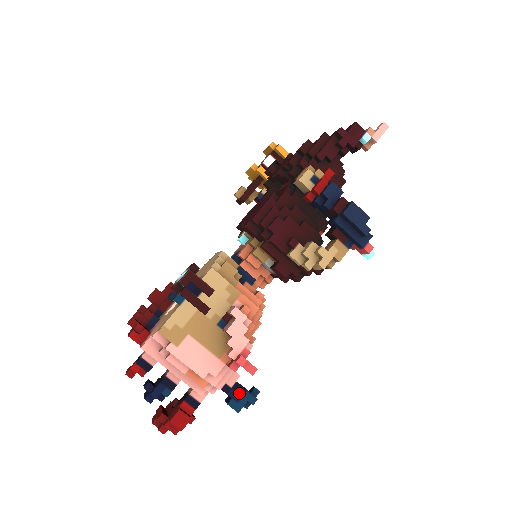
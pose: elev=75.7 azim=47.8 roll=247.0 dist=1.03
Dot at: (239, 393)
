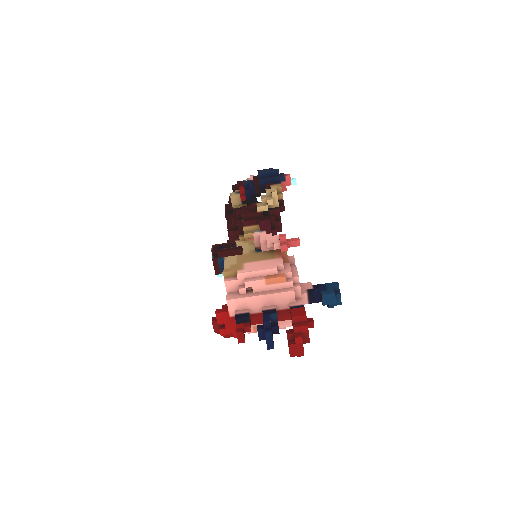
Dot at: (322, 287)
